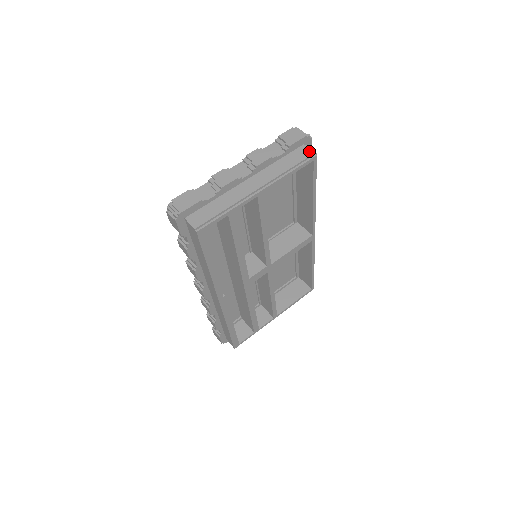
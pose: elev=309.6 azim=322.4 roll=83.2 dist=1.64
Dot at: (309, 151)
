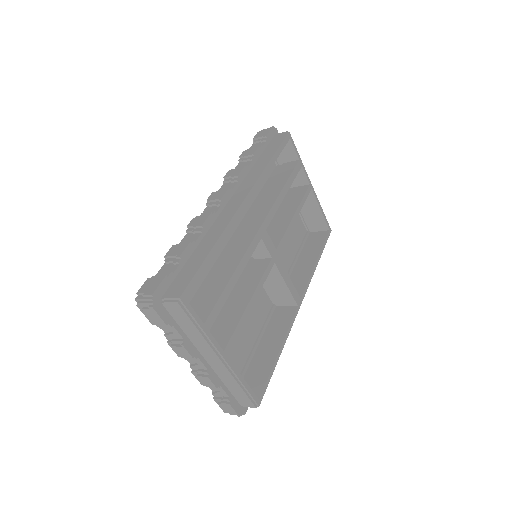
Dot at: occluded
